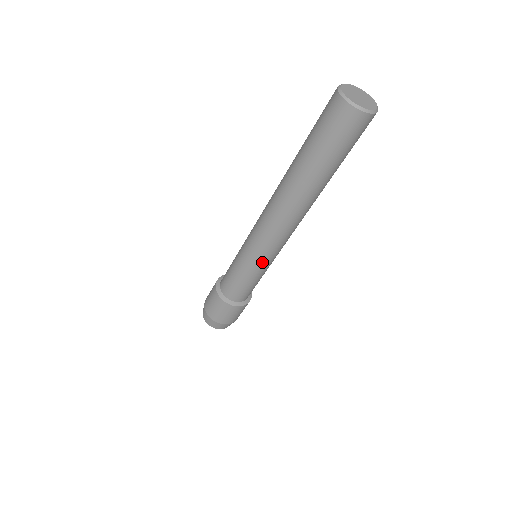
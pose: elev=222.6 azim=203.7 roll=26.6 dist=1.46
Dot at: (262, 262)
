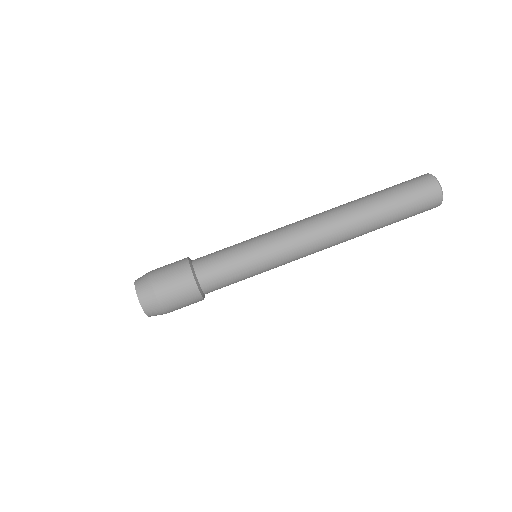
Dot at: (270, 255)
